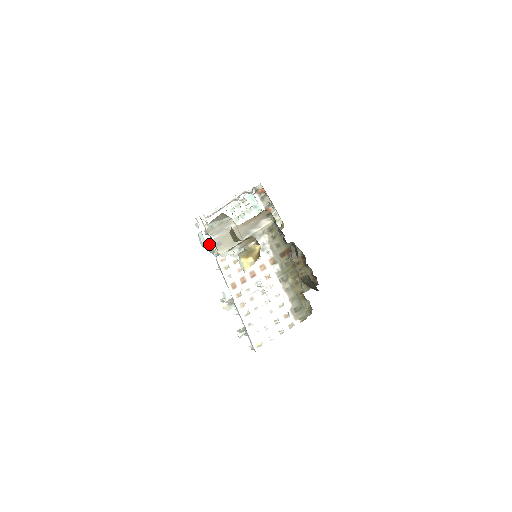
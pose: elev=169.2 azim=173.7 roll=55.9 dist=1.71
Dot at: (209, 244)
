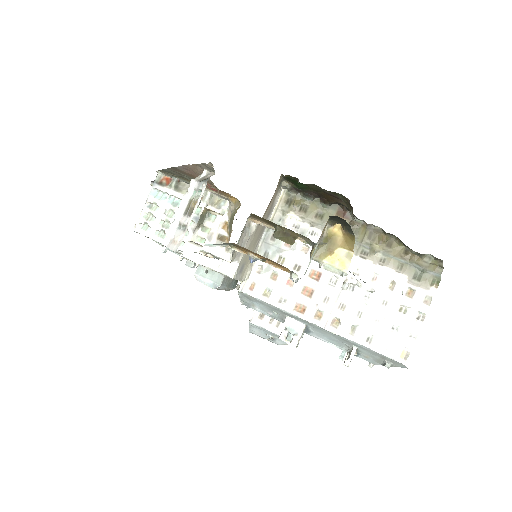
Dot at: (235, 277)
